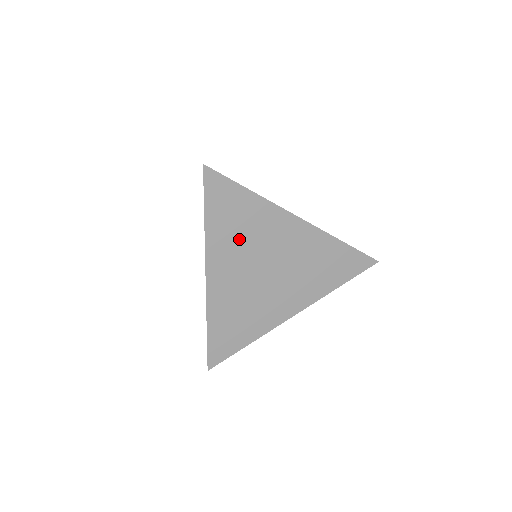
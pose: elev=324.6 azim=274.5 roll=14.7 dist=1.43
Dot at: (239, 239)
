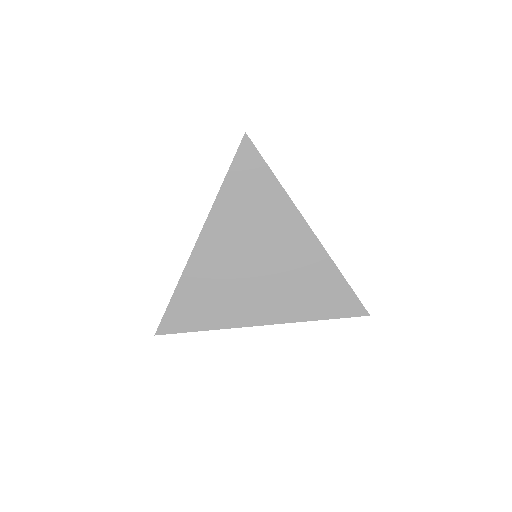
Dot at: (245, 218)
